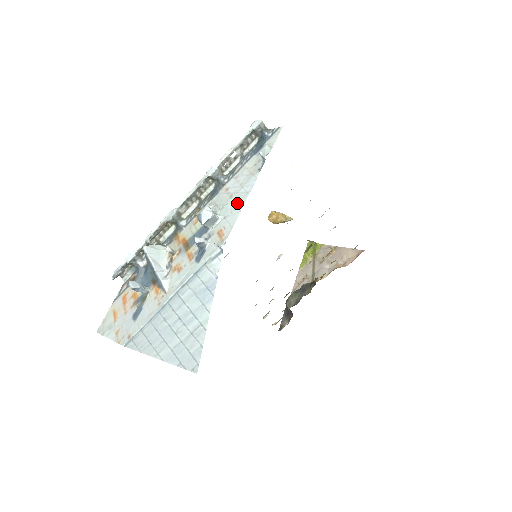
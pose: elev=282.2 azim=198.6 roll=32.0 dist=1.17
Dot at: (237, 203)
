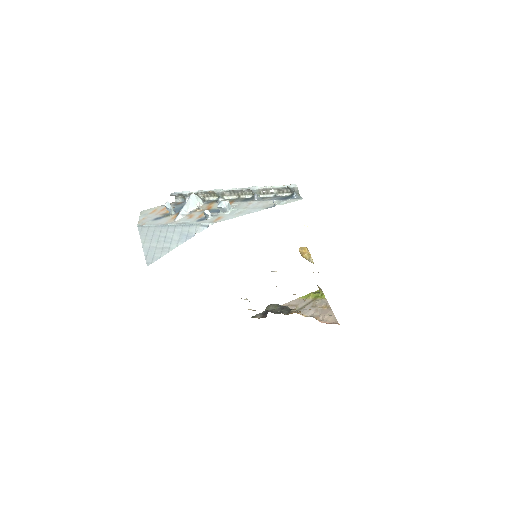
Dot at: (241, 213)
